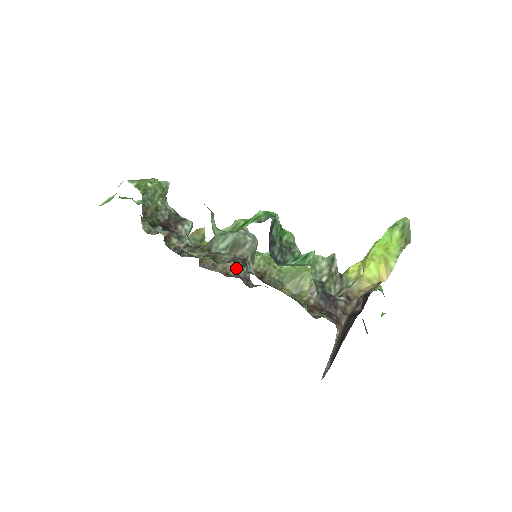
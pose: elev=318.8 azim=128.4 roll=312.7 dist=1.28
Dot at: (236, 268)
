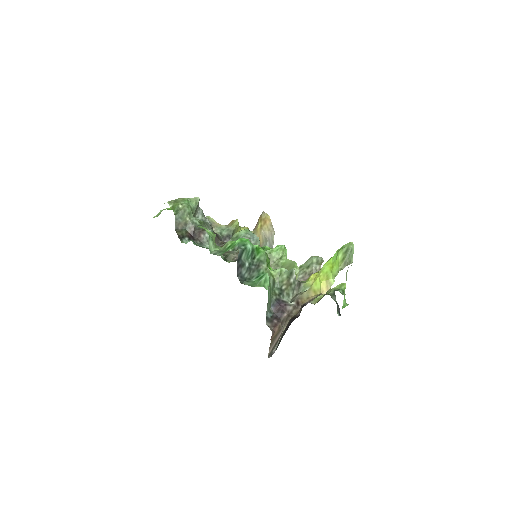
Dot at: occluded
